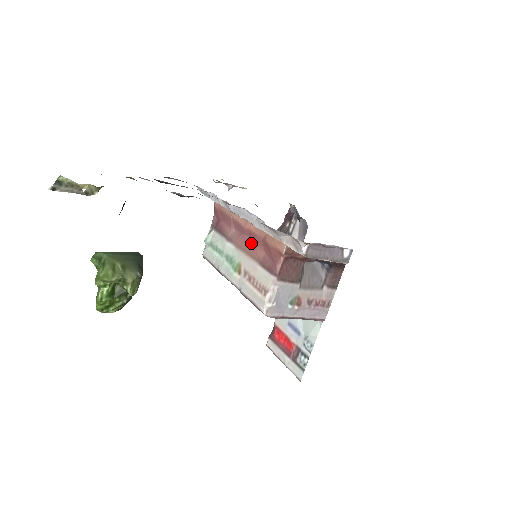
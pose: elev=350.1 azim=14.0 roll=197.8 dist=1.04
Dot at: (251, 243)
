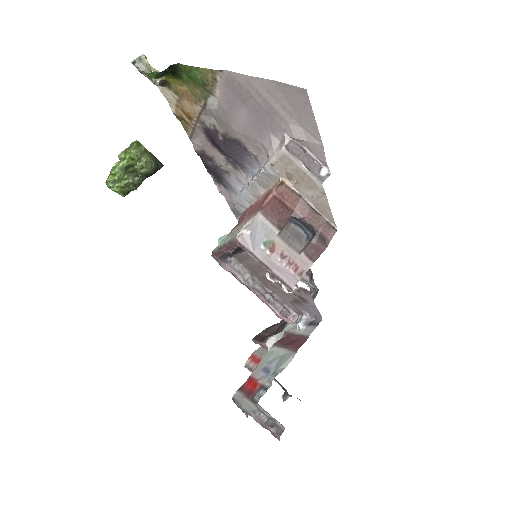
Dot at: occluded
